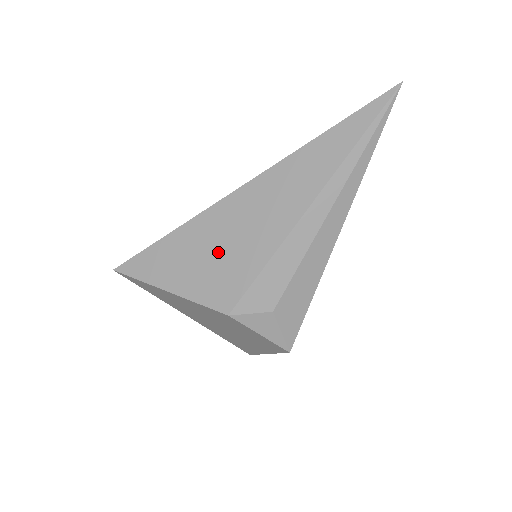
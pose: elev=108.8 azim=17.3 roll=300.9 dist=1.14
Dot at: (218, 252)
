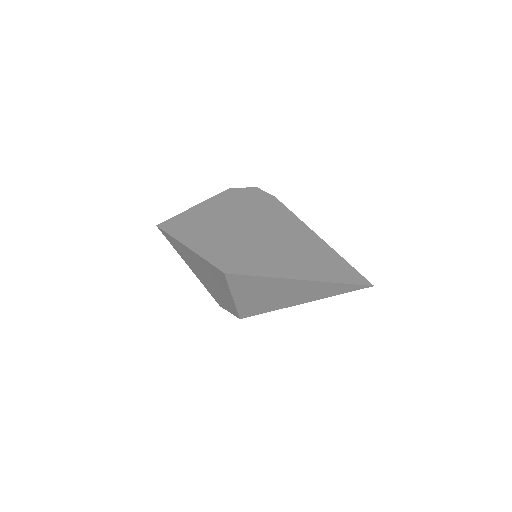
Dot at: (270, 297)
